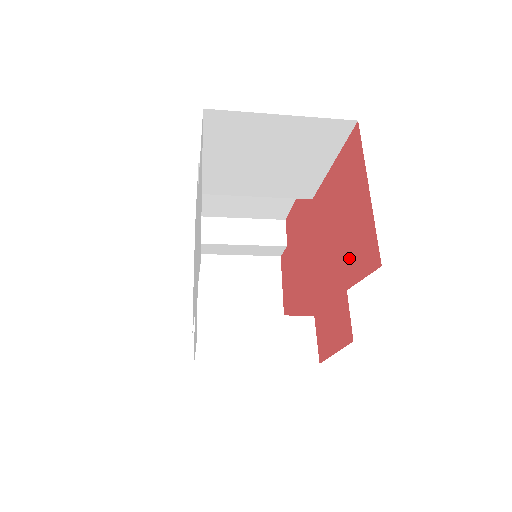
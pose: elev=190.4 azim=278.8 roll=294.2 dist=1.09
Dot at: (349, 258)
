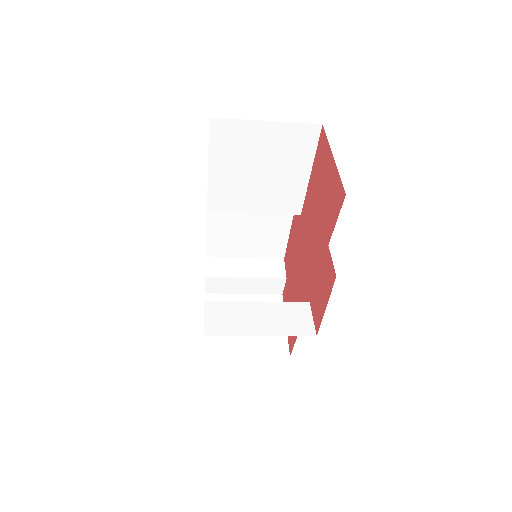
Dot at: (327, 220)
